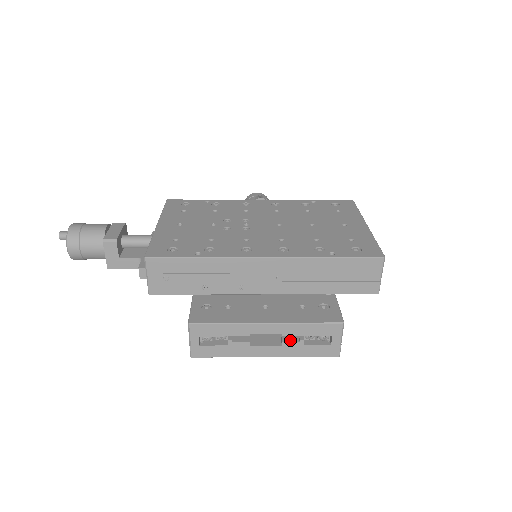
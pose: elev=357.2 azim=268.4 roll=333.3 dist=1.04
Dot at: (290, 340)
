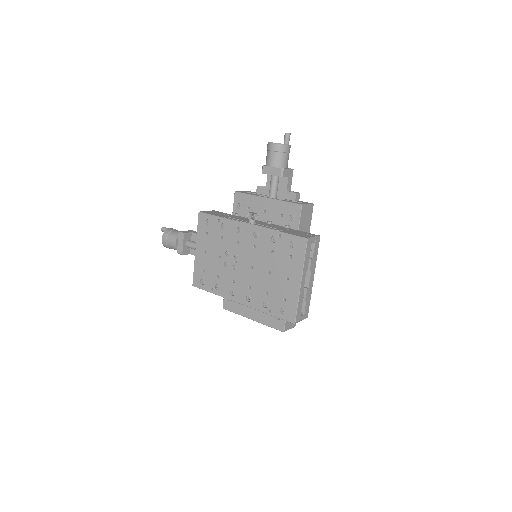
Dot at: occluded
